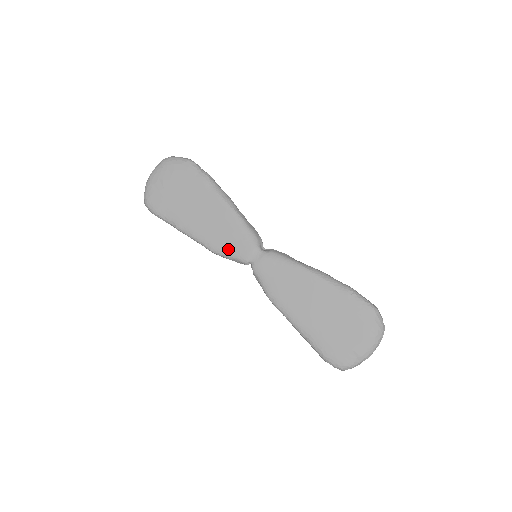
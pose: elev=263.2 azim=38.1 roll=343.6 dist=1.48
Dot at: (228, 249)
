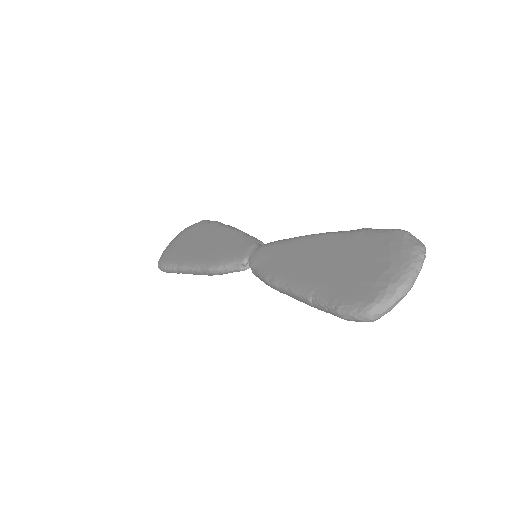
Dot at: (225, 258)
